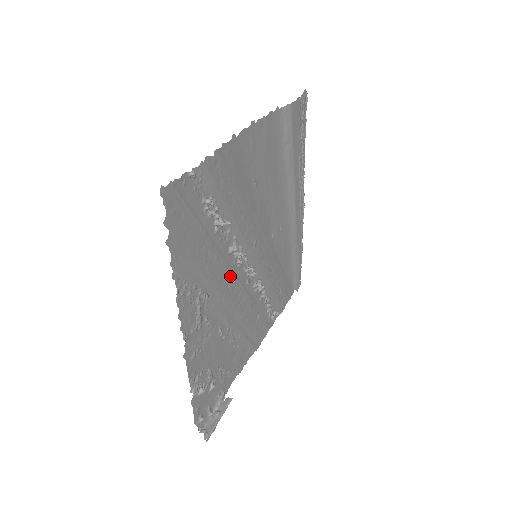
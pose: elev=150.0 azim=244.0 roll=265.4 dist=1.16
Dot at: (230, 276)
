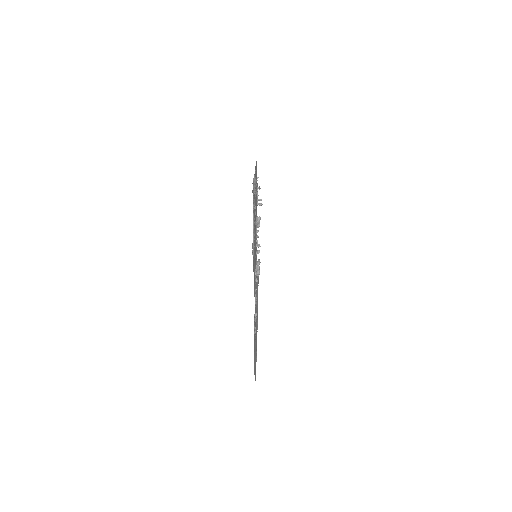
Dot at: occluded
